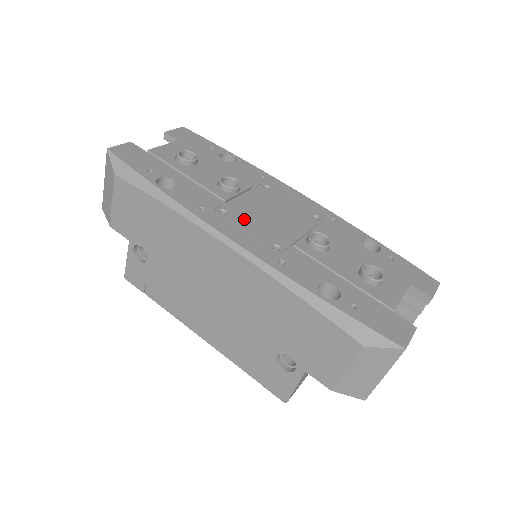
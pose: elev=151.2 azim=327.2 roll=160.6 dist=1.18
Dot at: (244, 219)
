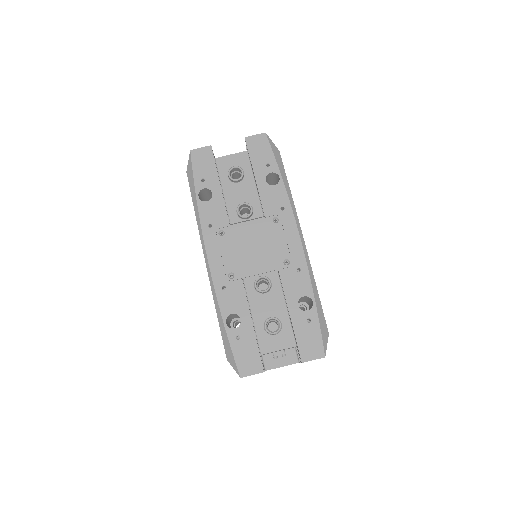
Dot at: (230, 244)
